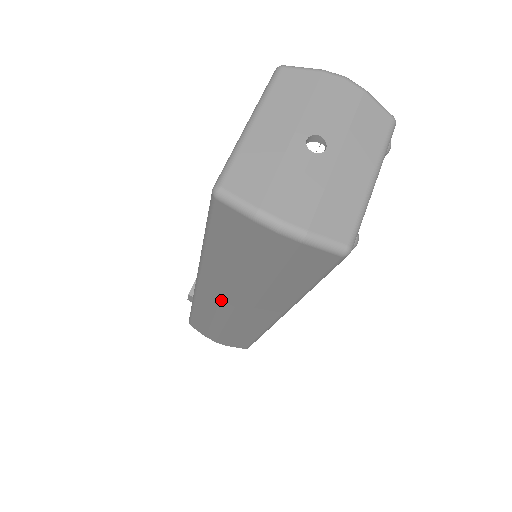
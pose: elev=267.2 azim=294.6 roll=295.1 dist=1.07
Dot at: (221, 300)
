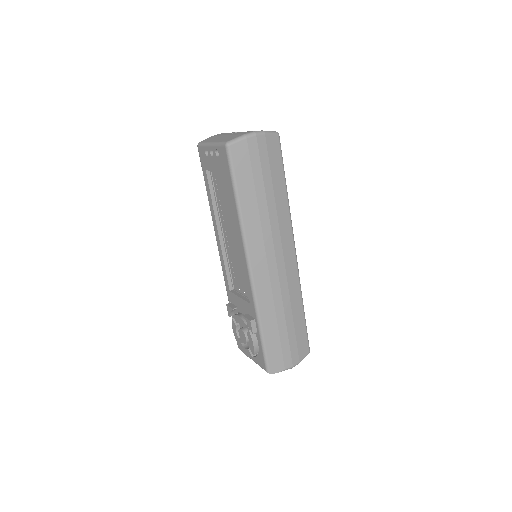
Dot at: (267, 258)
